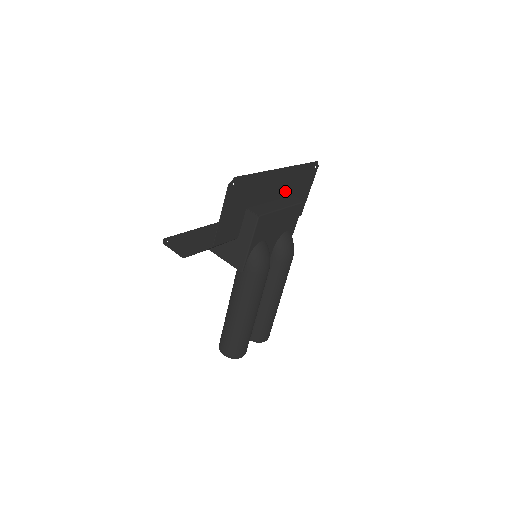
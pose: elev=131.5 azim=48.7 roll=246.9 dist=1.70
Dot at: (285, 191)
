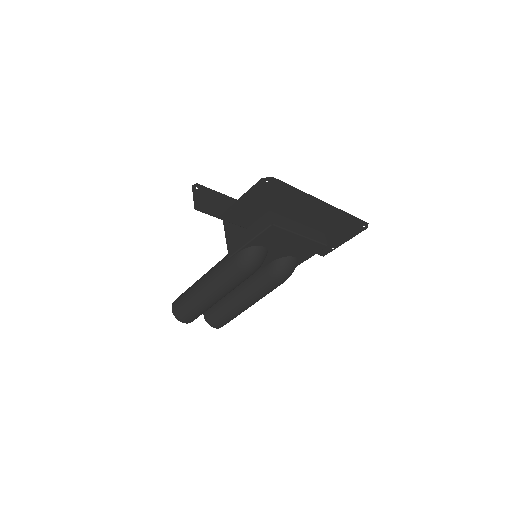
Dot at: (319, 224)
